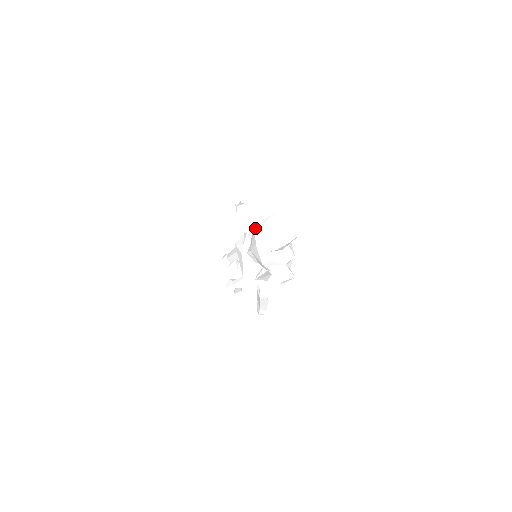
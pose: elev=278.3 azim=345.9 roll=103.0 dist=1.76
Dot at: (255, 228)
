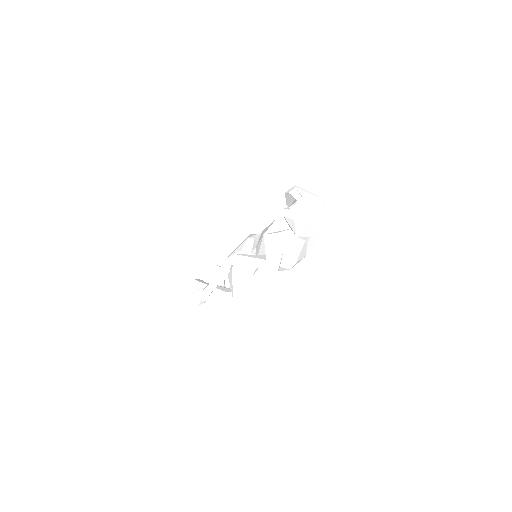
Dot at: occluded
